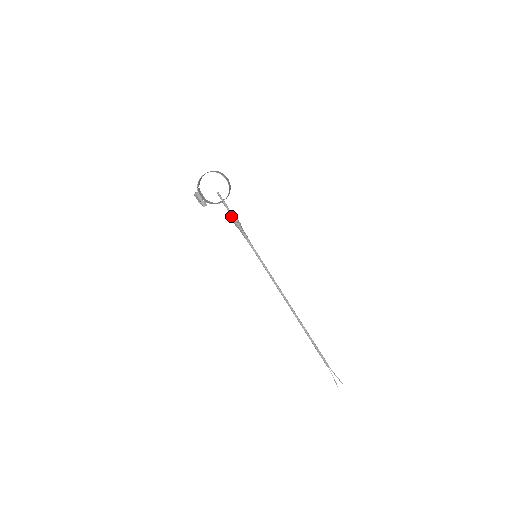
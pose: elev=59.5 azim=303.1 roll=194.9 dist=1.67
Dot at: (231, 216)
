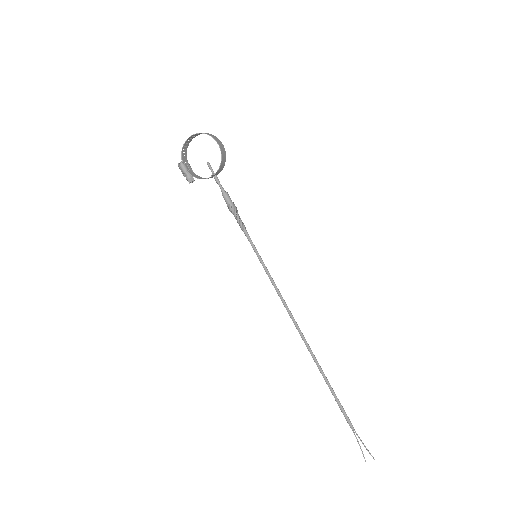
Dot at: (224, 197)
